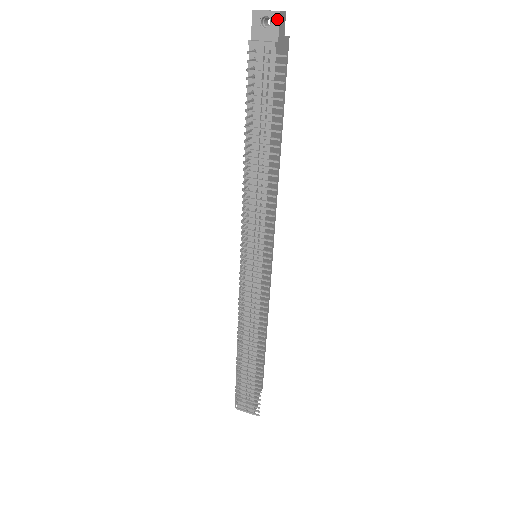
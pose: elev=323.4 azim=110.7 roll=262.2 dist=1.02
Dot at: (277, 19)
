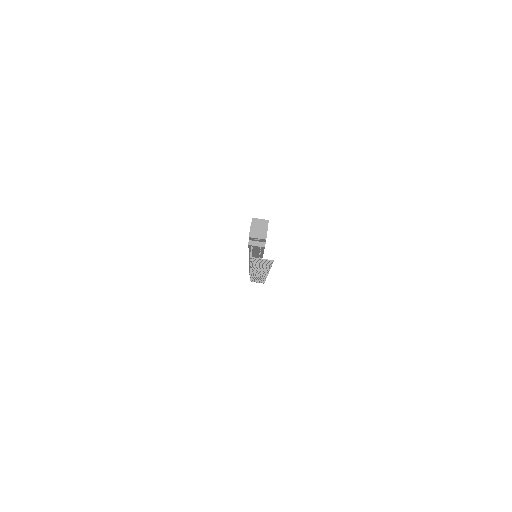
Dot at: (264, 240)
